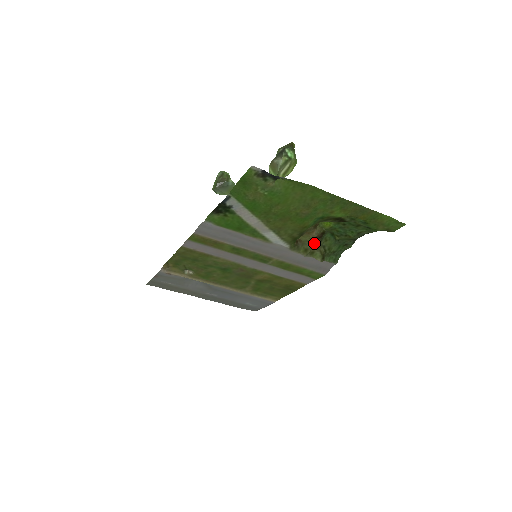
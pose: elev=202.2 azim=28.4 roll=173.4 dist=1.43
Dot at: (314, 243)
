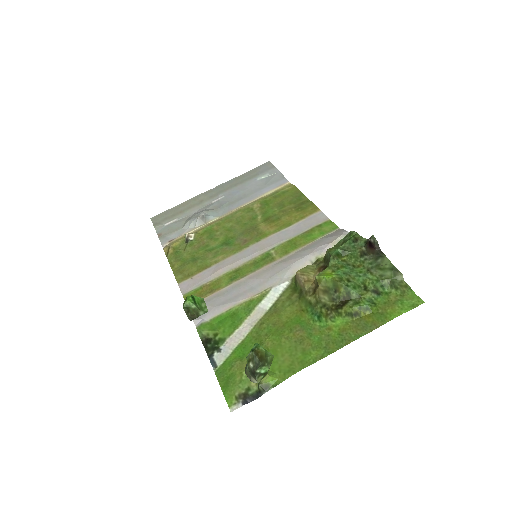
Dot at: (317, 265)
